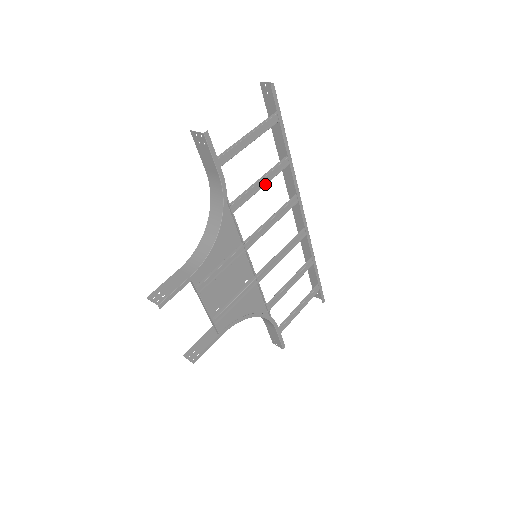
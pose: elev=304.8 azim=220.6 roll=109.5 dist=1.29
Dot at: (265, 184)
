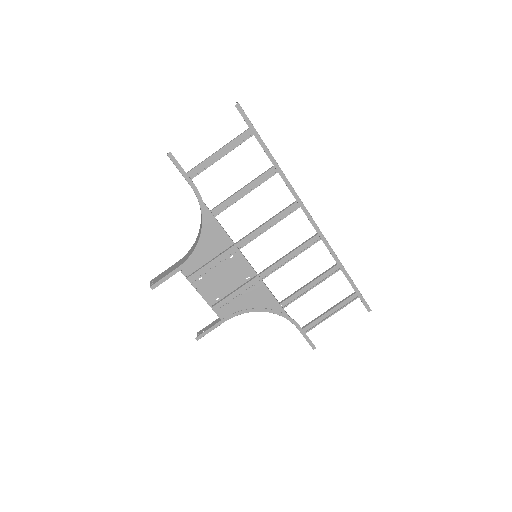
Dot at: (249, 192)
